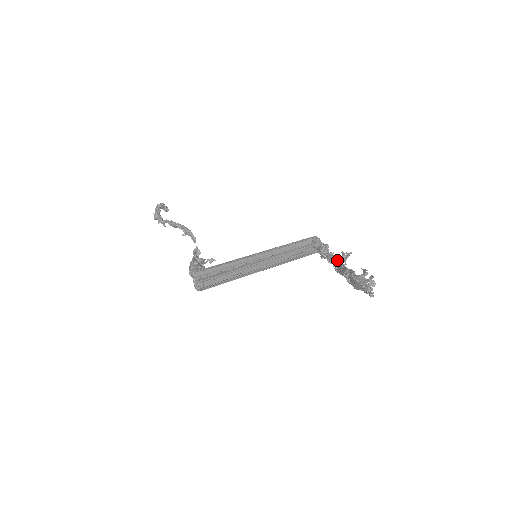
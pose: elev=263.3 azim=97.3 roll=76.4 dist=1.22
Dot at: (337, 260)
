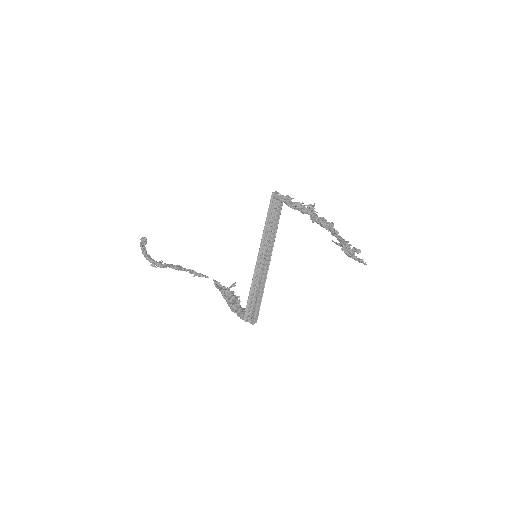
Dot at: (309, 214)
